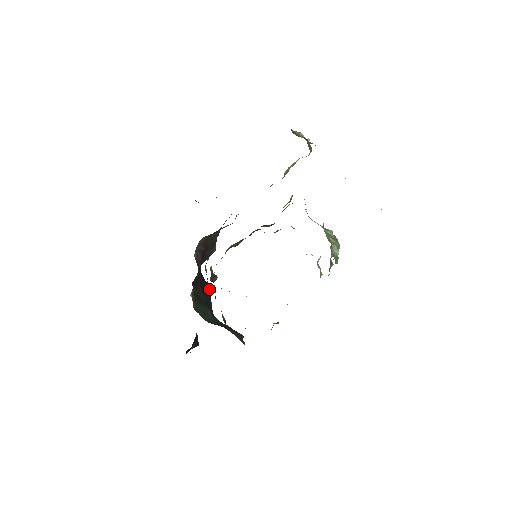
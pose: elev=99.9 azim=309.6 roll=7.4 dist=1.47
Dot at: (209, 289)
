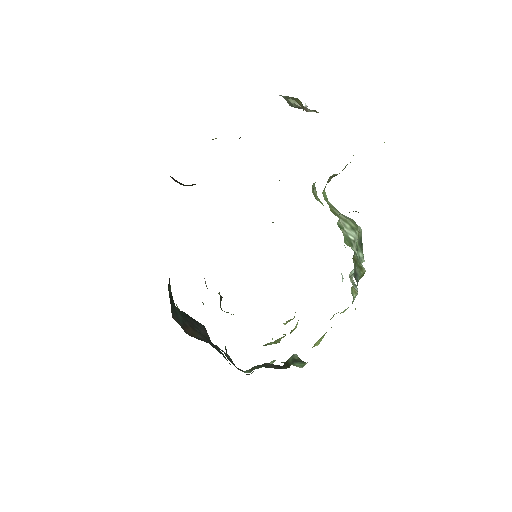
Dot at: occluded
